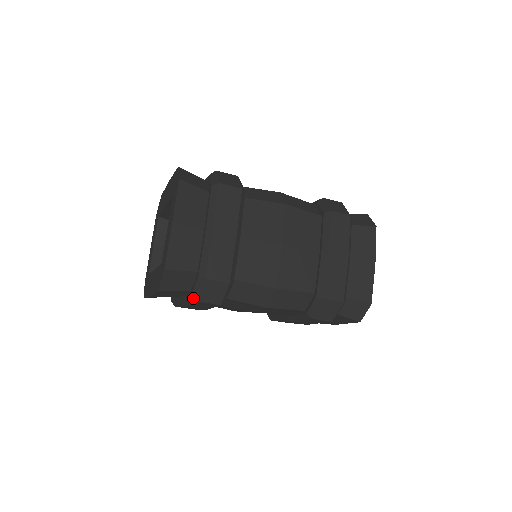
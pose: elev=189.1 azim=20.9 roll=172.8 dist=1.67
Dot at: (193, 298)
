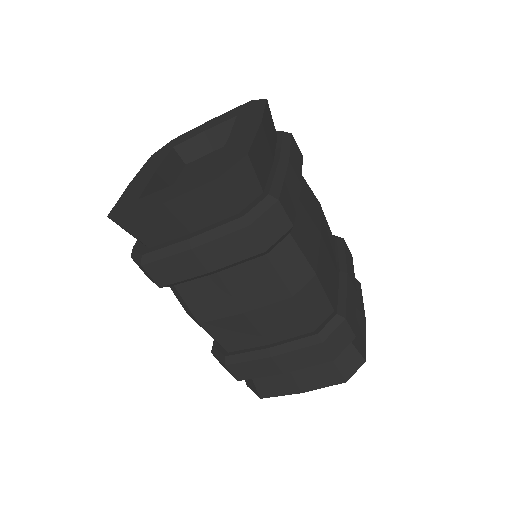
Dot at: (133, 250)
